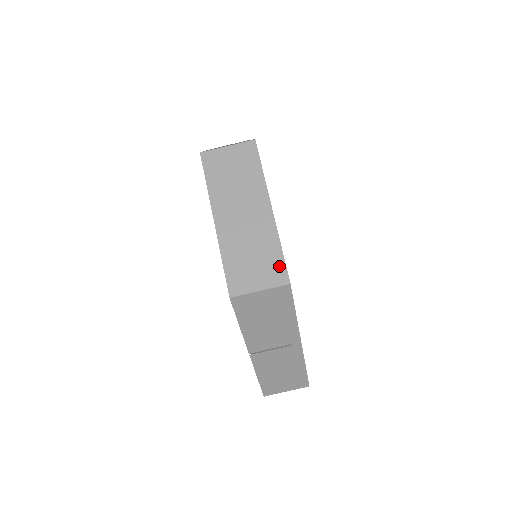
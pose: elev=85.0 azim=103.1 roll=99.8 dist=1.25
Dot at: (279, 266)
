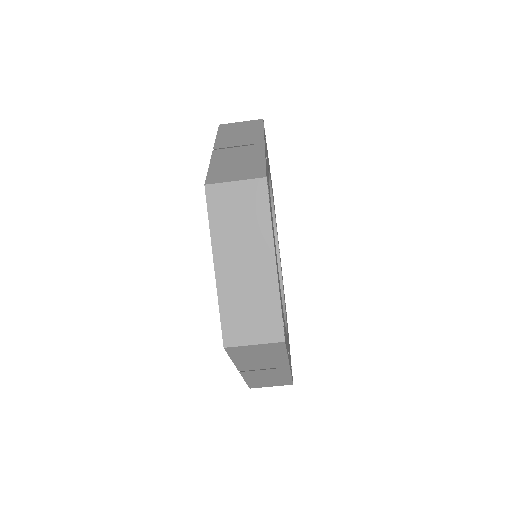
Dot at: (276, 322)
